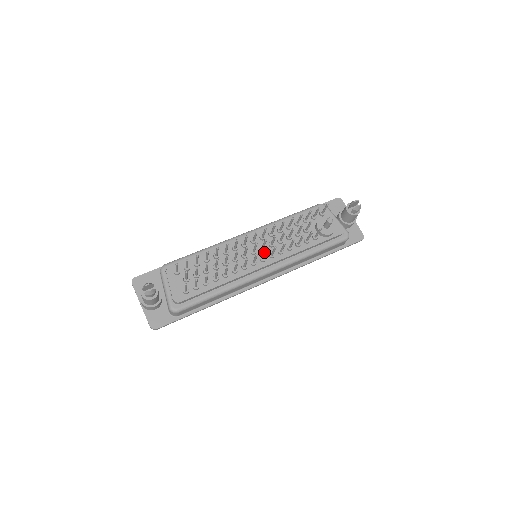
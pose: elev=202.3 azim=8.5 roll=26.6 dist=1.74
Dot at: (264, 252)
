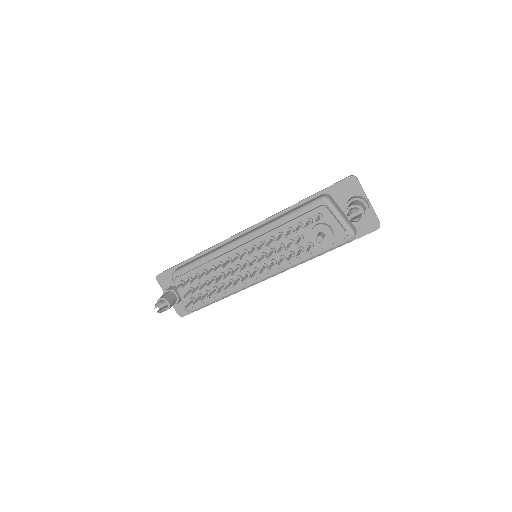
Dot at: (250, 276)
